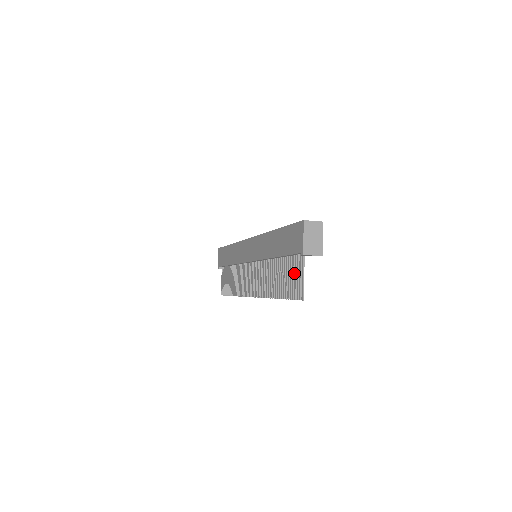
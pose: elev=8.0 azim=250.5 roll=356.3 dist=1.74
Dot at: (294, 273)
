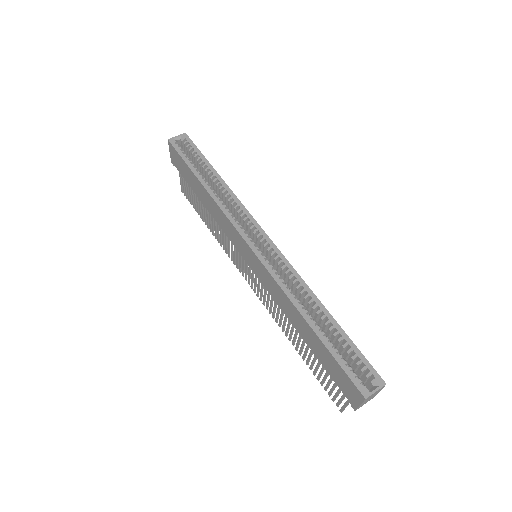
Dot at: occluded
